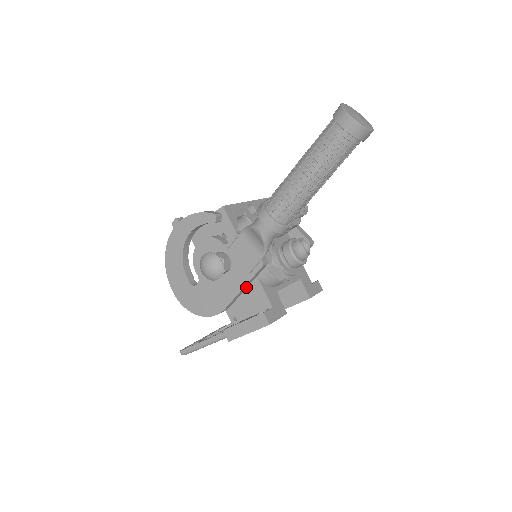
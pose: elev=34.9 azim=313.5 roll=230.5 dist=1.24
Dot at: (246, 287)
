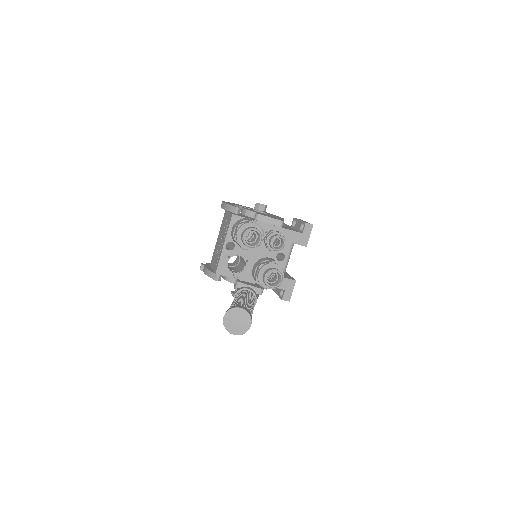
Dot at: occluded
